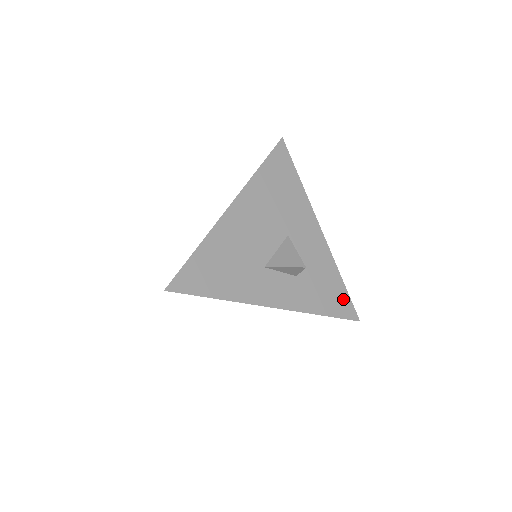
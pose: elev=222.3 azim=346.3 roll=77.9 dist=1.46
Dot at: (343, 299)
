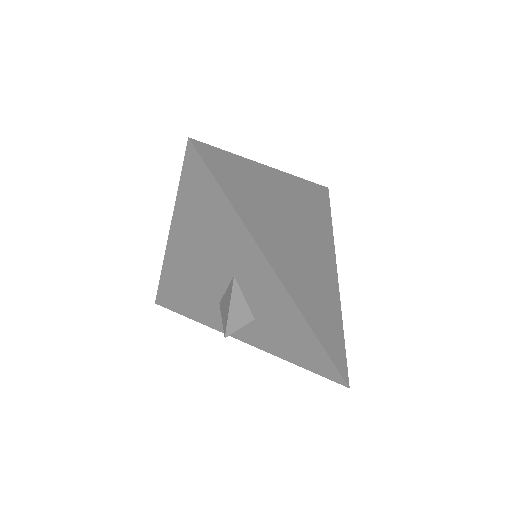
Dot at: (321, 358)
